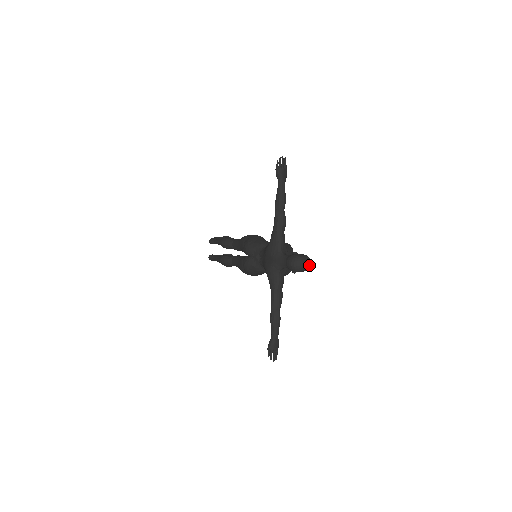
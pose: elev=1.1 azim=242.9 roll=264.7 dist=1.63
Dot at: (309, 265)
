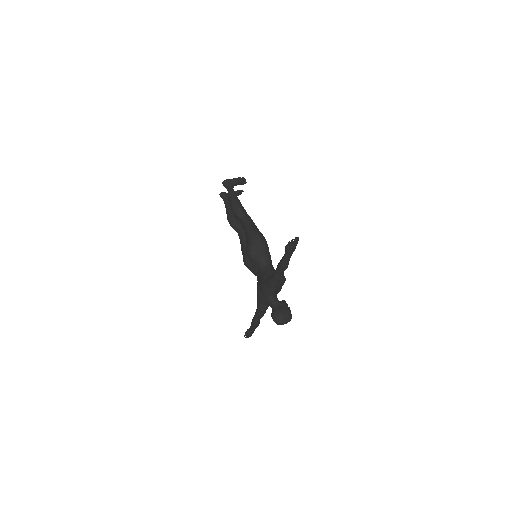
Dot at: occluded
